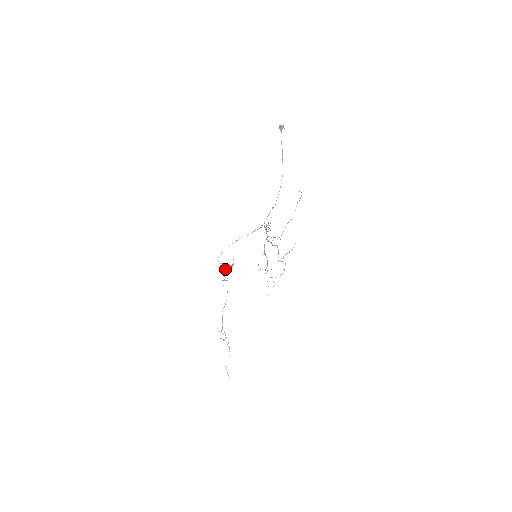
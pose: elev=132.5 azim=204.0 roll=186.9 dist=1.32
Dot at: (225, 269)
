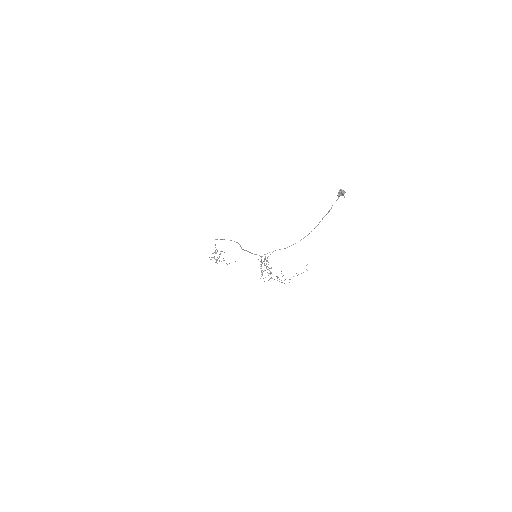
Dot at: occluded
